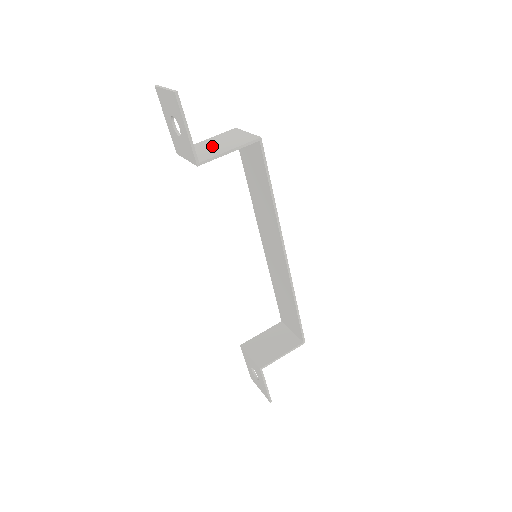
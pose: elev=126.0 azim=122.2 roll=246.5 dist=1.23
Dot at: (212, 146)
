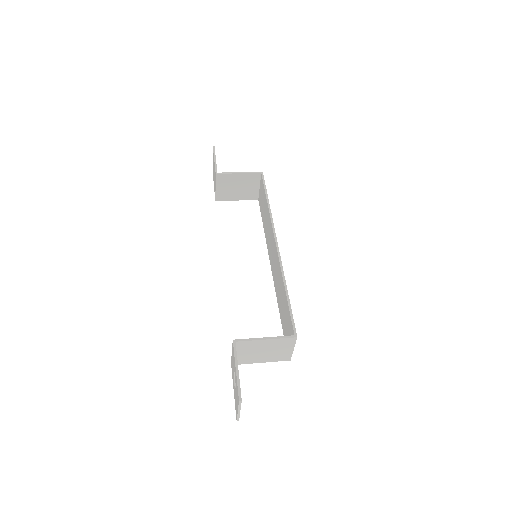
Dot at: (235, 186)
